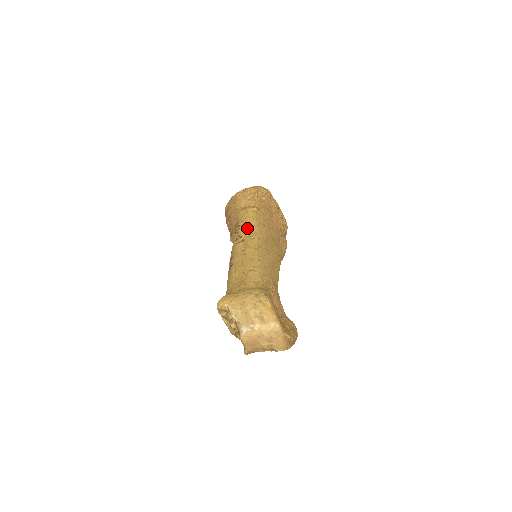
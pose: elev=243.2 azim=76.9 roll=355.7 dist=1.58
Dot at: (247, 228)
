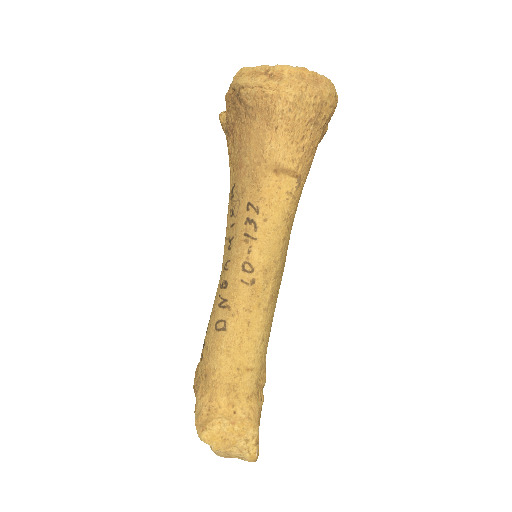
Dot at: (267, 249)
